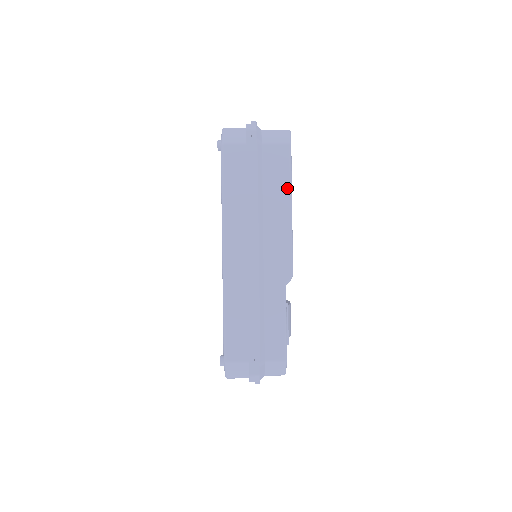
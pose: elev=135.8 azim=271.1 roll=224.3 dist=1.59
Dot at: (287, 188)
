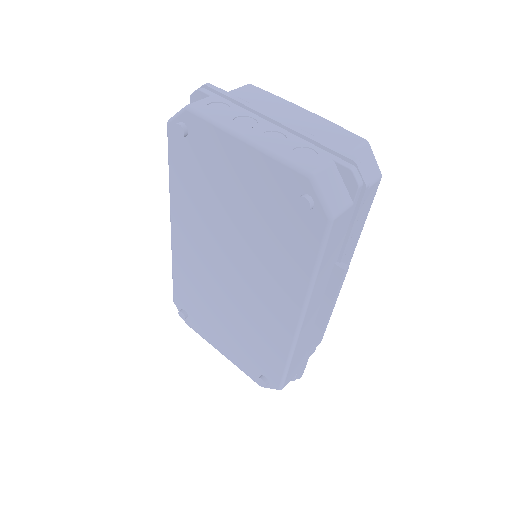
Dot at: (363, 226)
